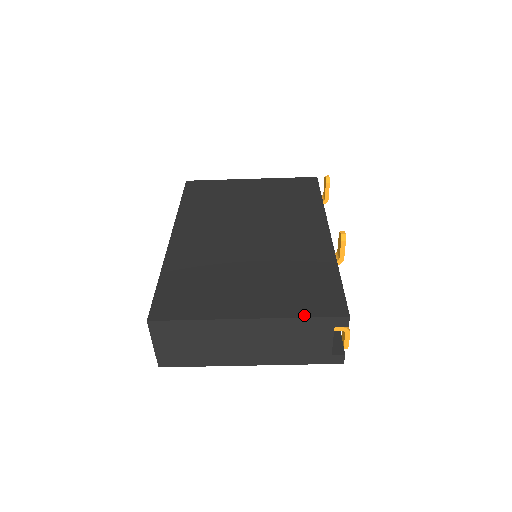
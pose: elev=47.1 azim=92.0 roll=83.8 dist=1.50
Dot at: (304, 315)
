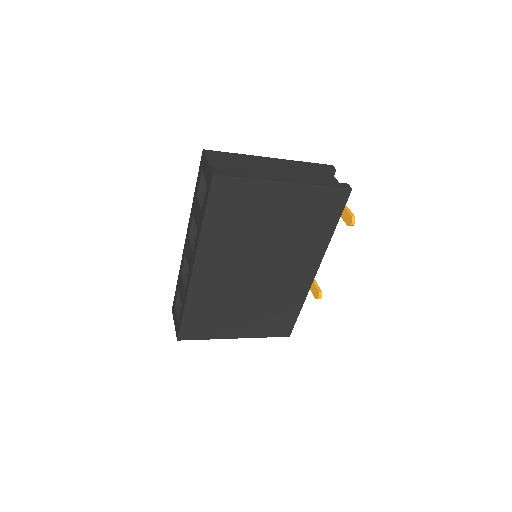
Dot at: (267, 336)
